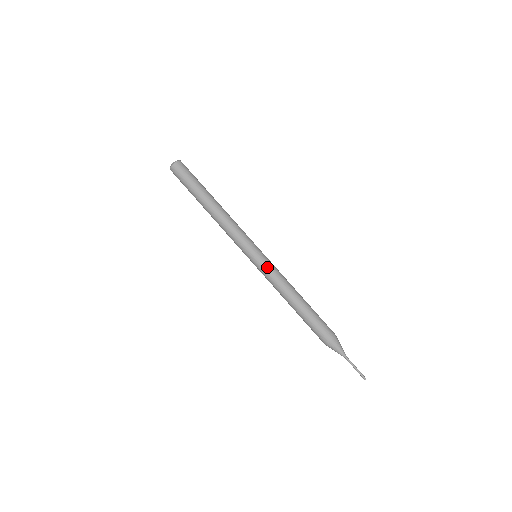
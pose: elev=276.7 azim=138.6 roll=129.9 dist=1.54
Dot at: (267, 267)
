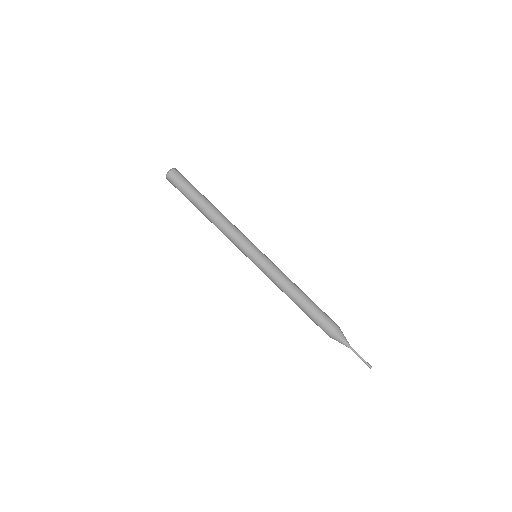
Dot at: (263, 271)
